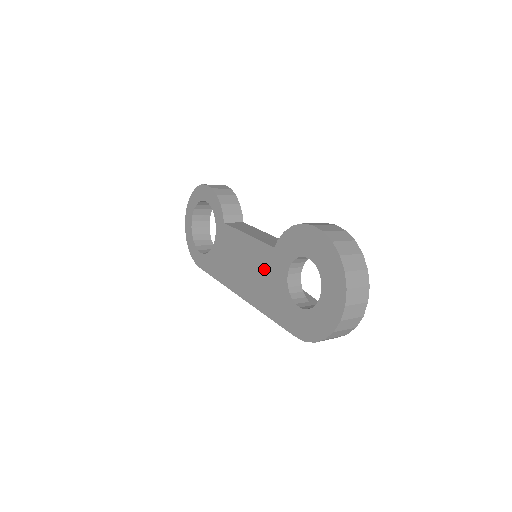
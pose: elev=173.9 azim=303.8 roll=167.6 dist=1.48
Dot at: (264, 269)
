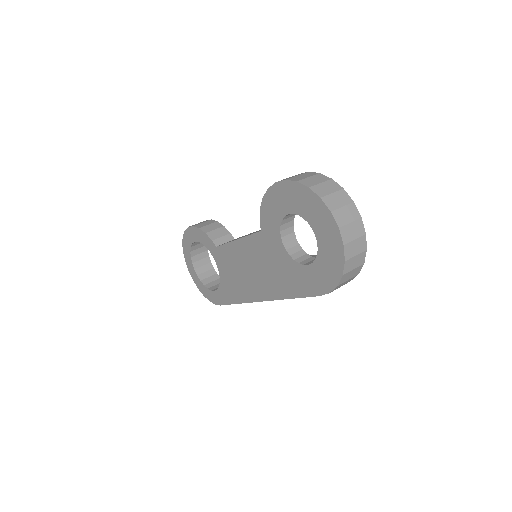
Dot at: (264, 257)
